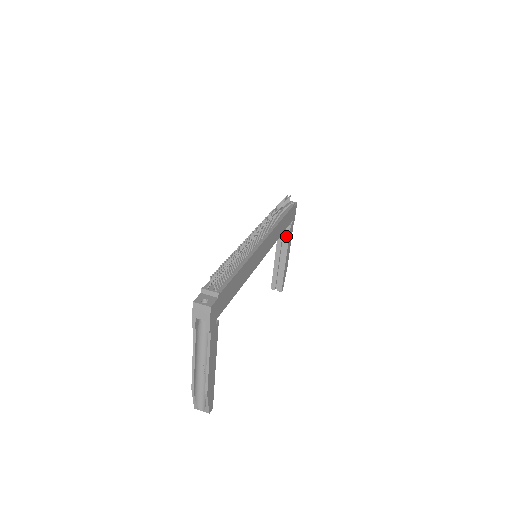
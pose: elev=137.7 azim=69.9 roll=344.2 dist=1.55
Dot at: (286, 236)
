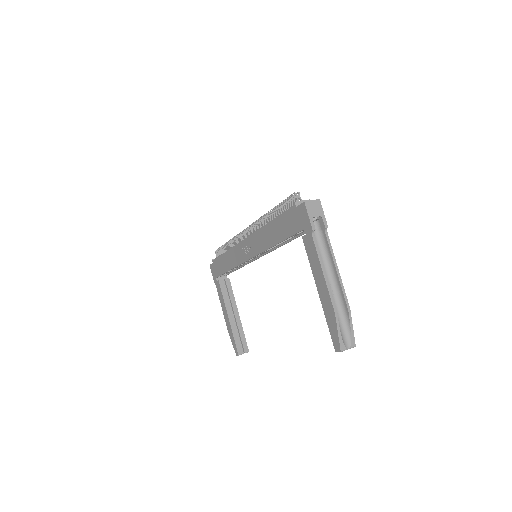
Dot at: (229, 290)
